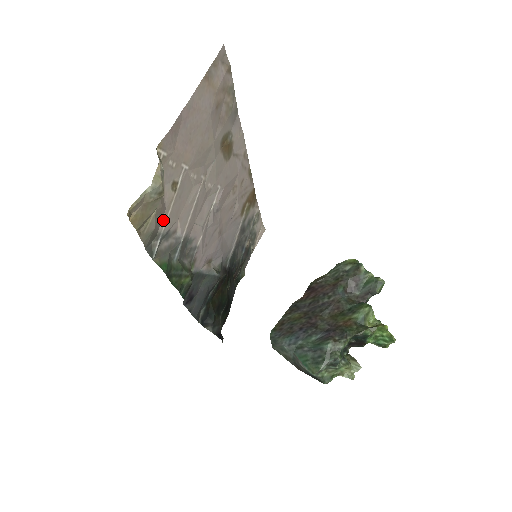
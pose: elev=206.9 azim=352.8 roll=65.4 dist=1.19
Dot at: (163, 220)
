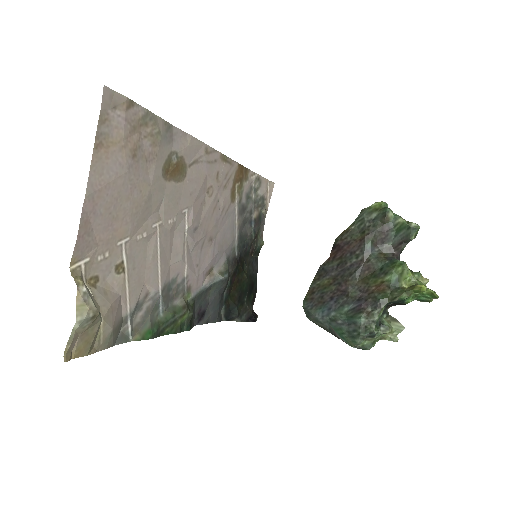
Dot at: (123, 304)
